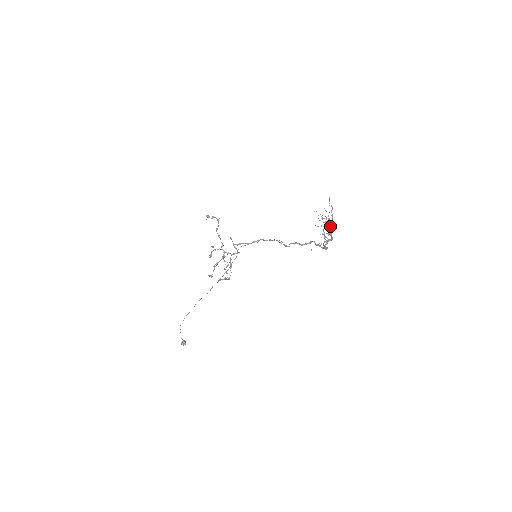
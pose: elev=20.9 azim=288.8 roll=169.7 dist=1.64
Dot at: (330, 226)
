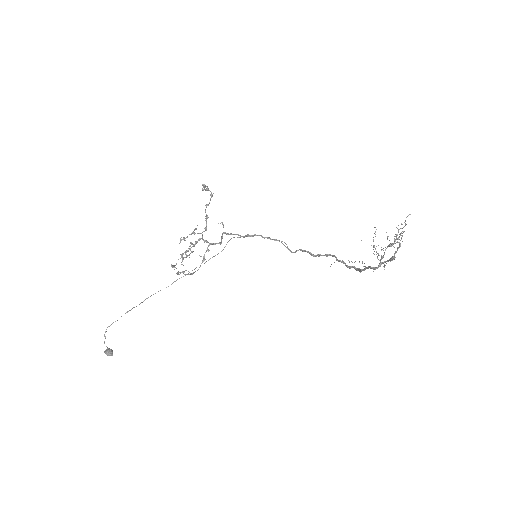
Dot at: occluded
